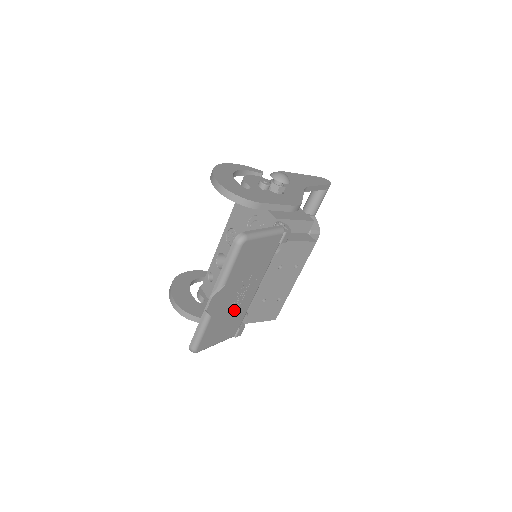
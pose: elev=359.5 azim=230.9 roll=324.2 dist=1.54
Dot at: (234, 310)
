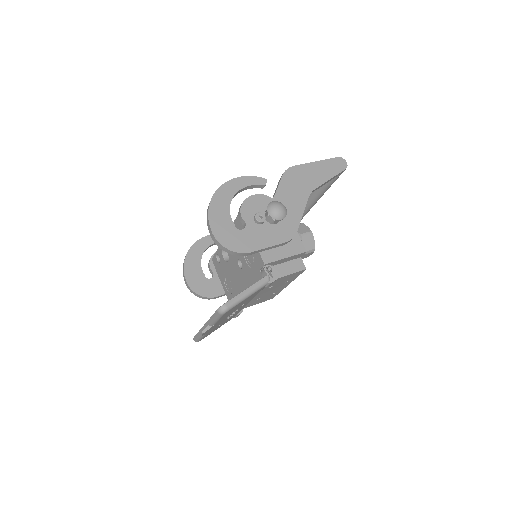
Dot at: (228, 318)
